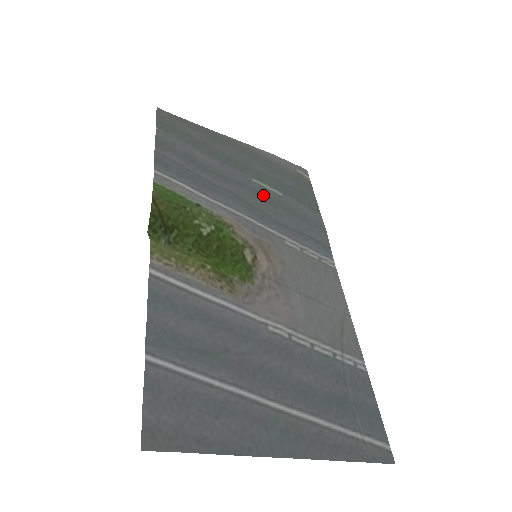
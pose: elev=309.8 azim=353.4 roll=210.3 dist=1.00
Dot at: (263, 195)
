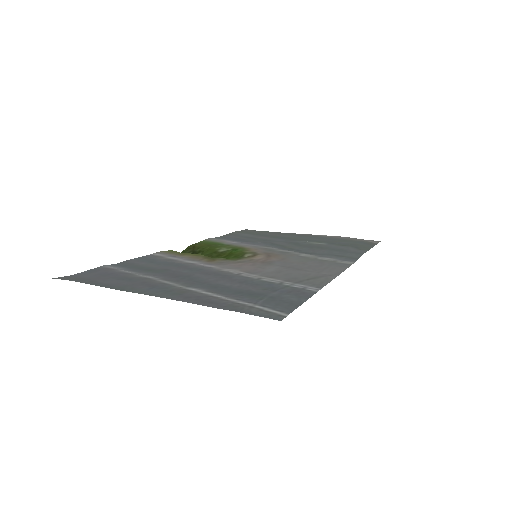
Dot at: (303, 245)
